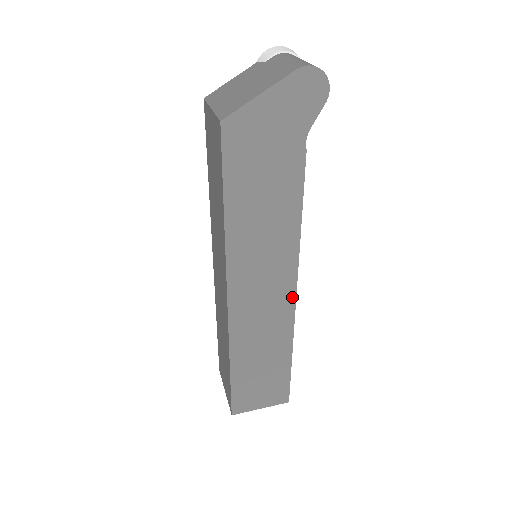
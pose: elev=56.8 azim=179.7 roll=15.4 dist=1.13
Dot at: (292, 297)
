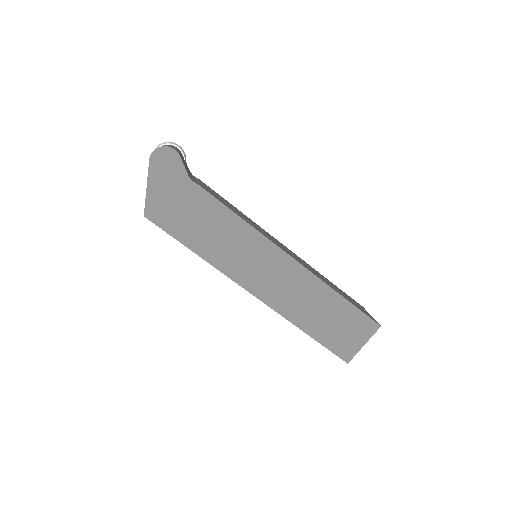
Dot at: (291, 261)
